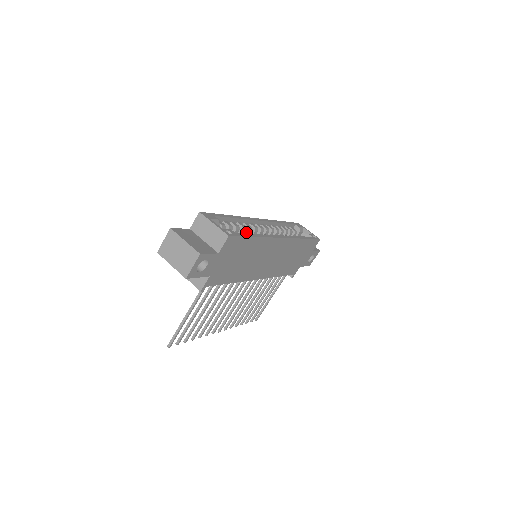
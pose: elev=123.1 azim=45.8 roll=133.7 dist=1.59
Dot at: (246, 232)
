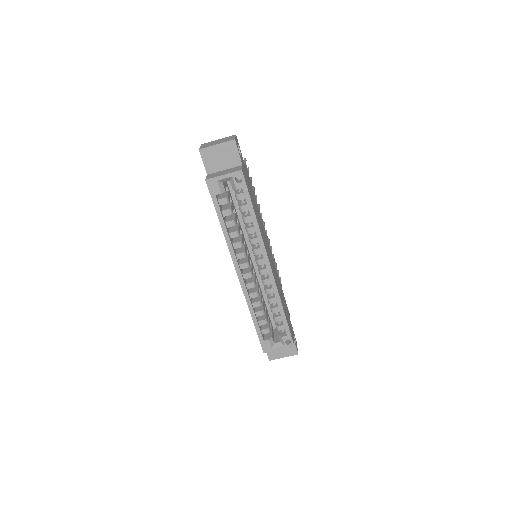
Dot at: (257, 294)
